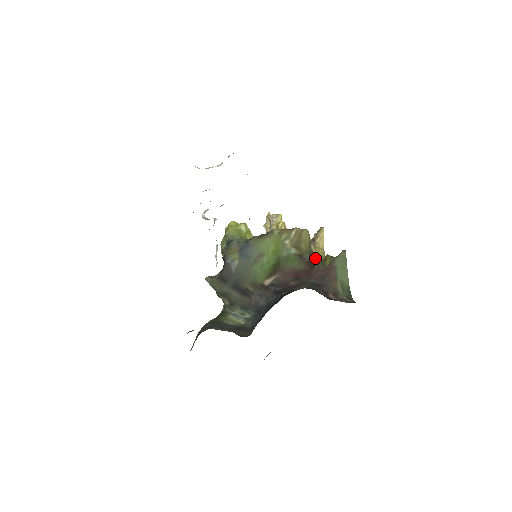
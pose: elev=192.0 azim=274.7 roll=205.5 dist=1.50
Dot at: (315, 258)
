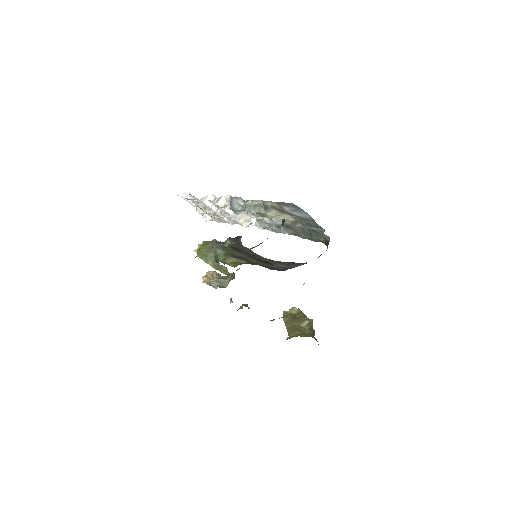
Dot at: occluded
